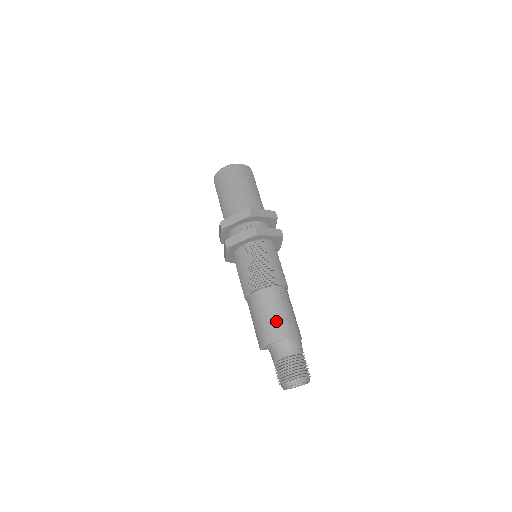
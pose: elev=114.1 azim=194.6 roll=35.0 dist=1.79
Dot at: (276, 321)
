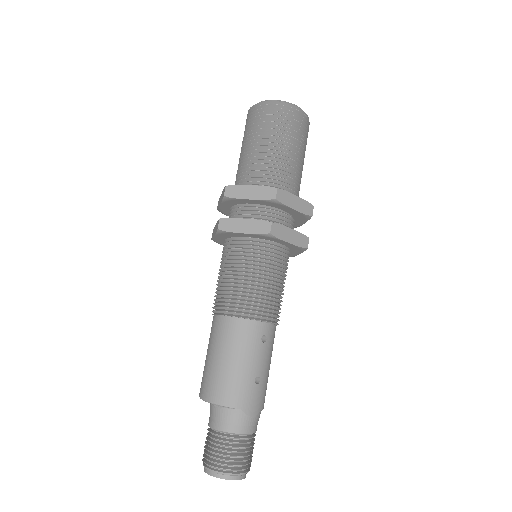
Dot at: (238, 376)
